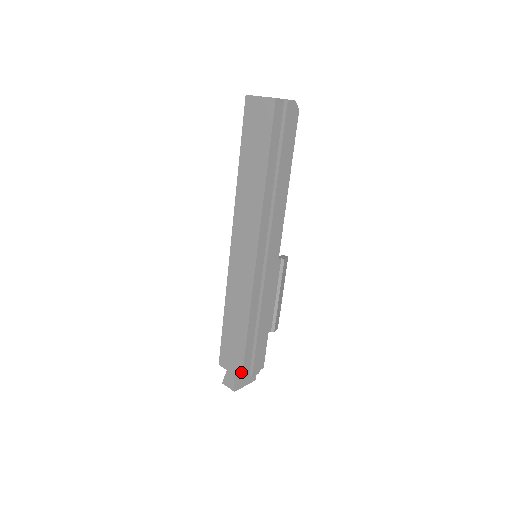
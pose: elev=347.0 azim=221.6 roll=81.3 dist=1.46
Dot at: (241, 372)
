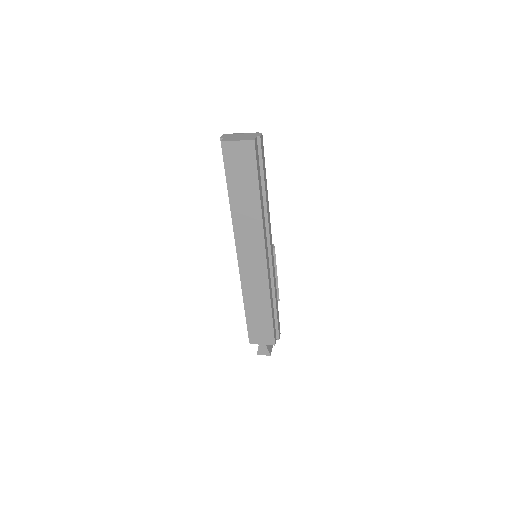
Dot at: (273, 341)
